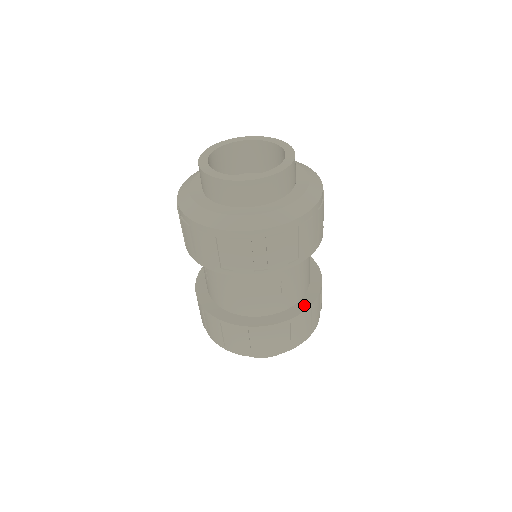
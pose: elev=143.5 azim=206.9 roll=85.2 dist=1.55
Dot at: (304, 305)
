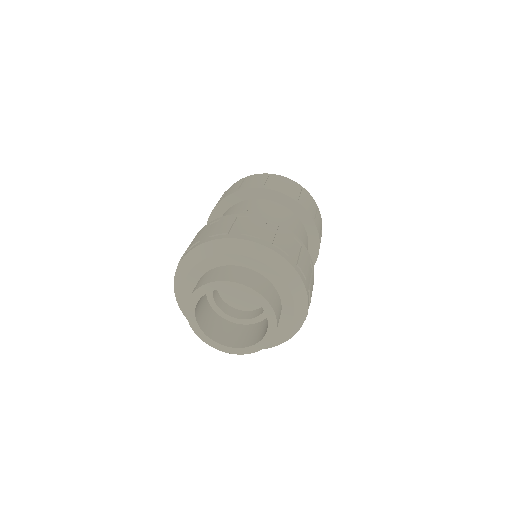
Dot at: occluded
